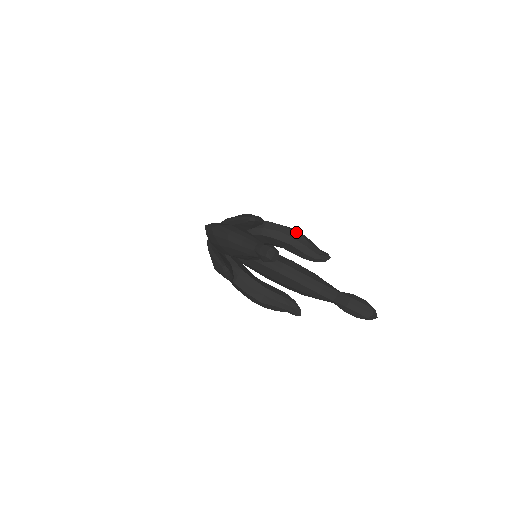
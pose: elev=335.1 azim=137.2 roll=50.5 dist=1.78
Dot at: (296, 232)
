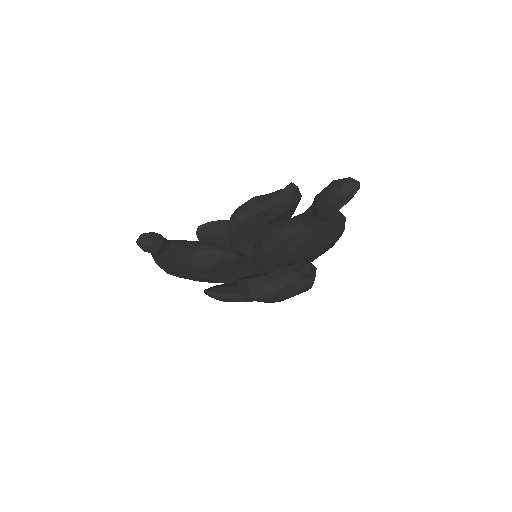
Dot at: (252, 198)
